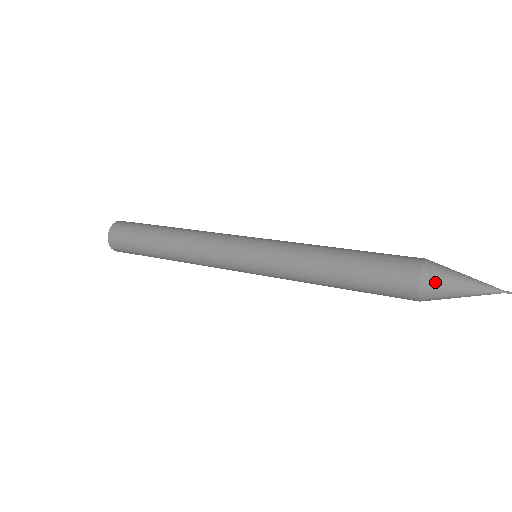
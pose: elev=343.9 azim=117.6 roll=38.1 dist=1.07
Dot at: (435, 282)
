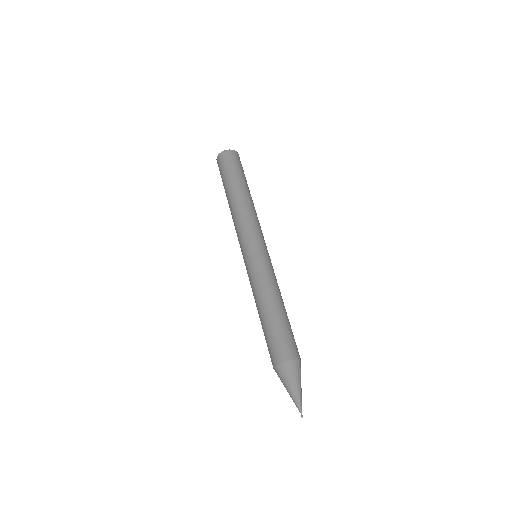
Dot at: (281, 373)
